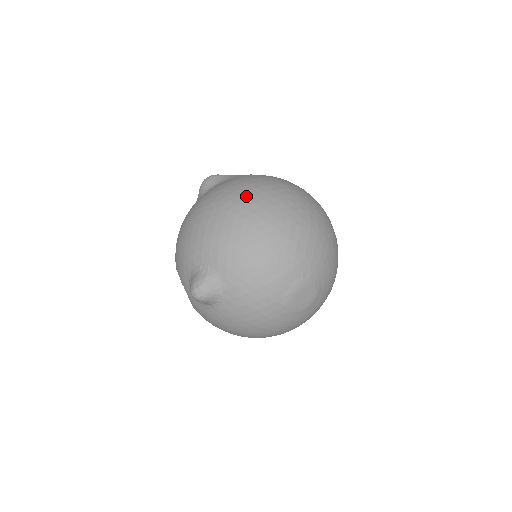
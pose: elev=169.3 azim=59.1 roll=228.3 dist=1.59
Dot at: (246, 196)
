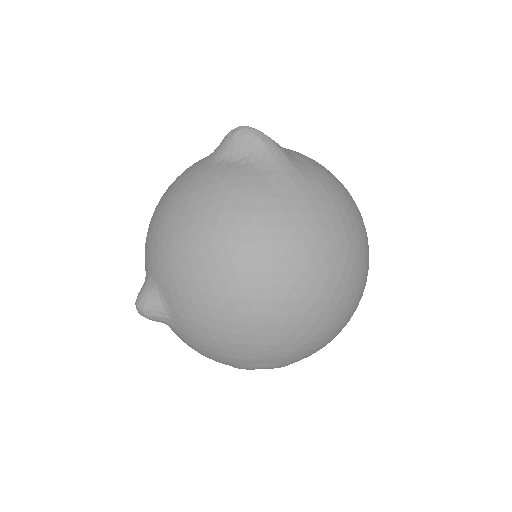
Dot at: (250, 250)
